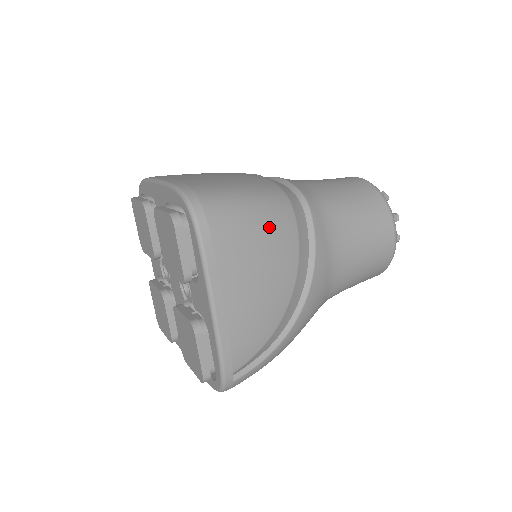
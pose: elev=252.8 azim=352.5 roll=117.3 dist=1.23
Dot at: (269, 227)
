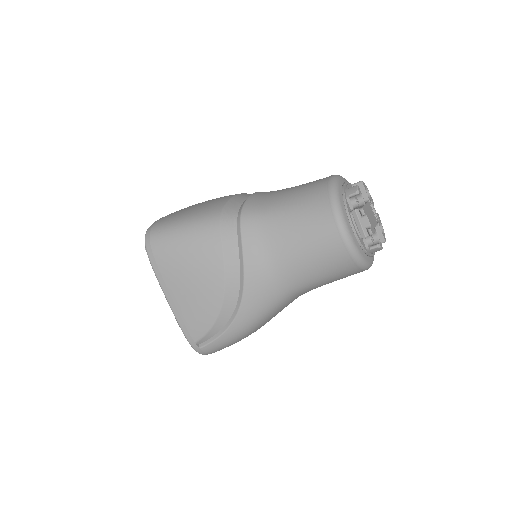
Dot at: (194, 244)
